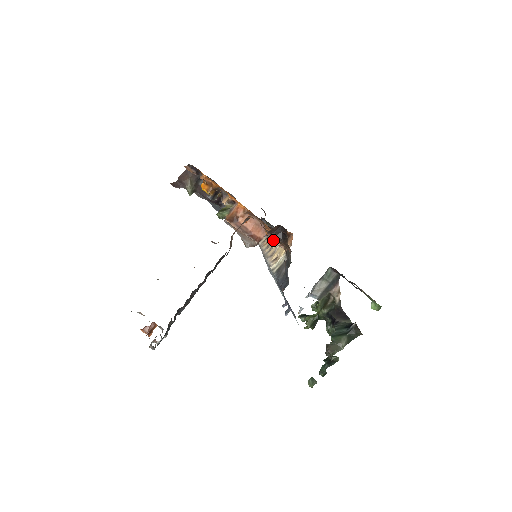
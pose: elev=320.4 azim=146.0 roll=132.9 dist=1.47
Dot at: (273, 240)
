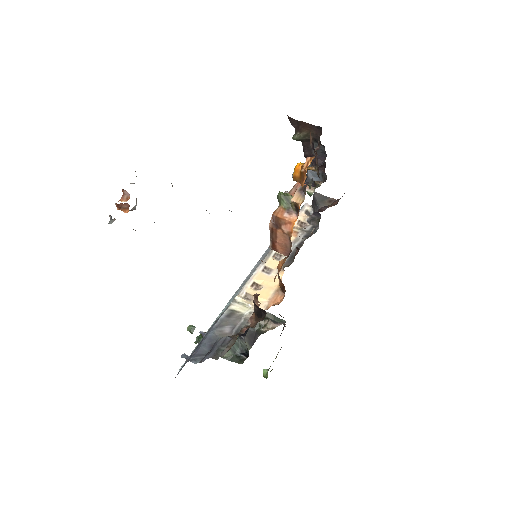
Dot at: (255, 300)
